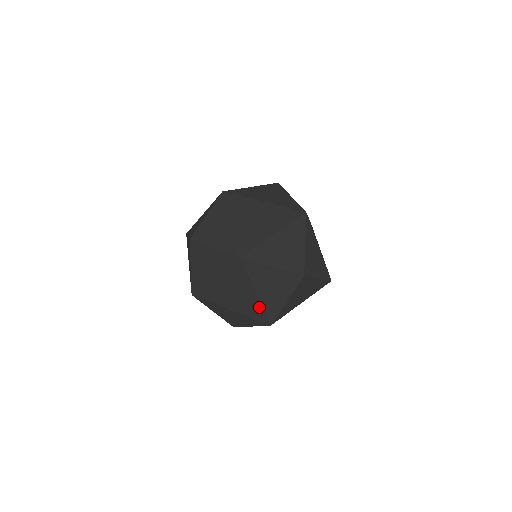
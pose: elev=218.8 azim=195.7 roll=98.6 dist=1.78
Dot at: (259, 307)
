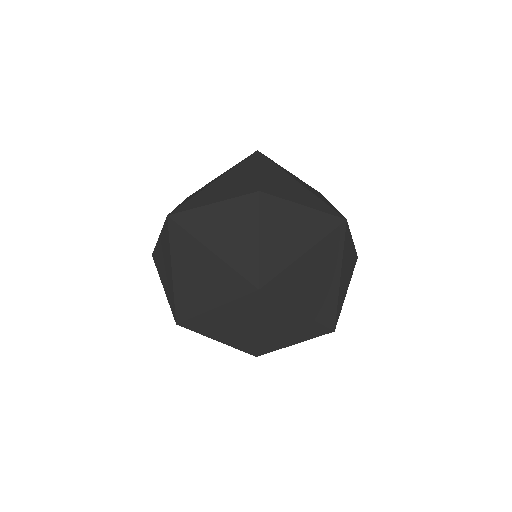
Dot at: occluded
